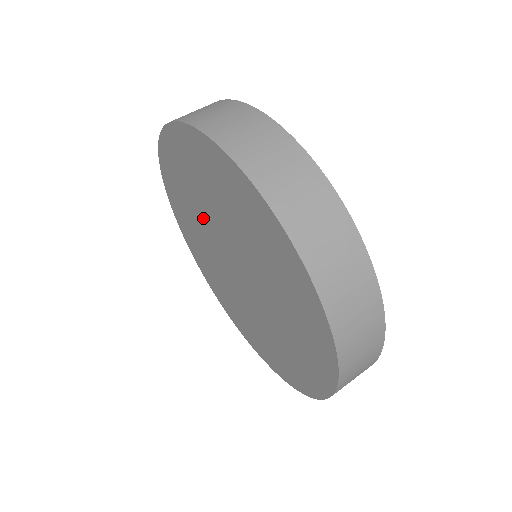
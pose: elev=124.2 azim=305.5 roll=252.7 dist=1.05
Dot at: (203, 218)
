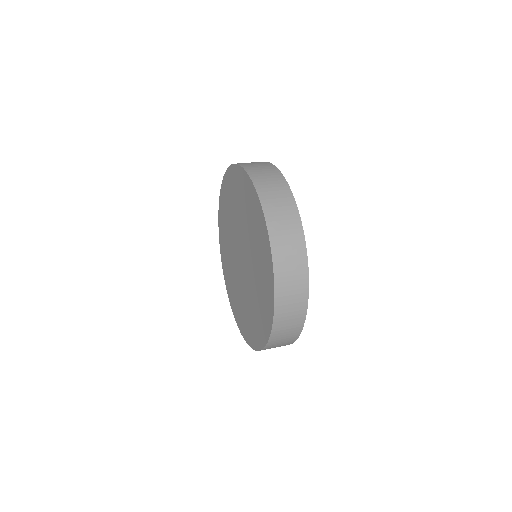
Dot at: (239, 221)
